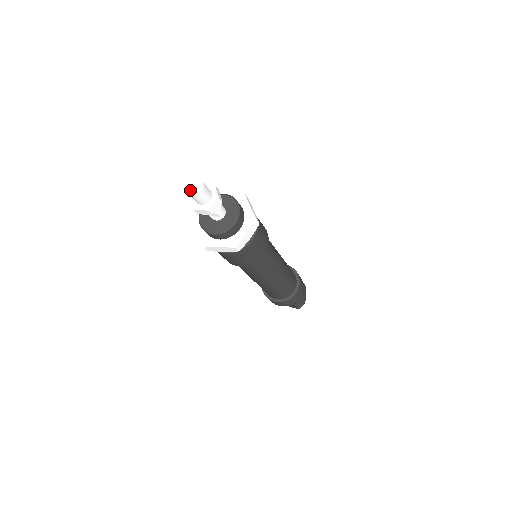
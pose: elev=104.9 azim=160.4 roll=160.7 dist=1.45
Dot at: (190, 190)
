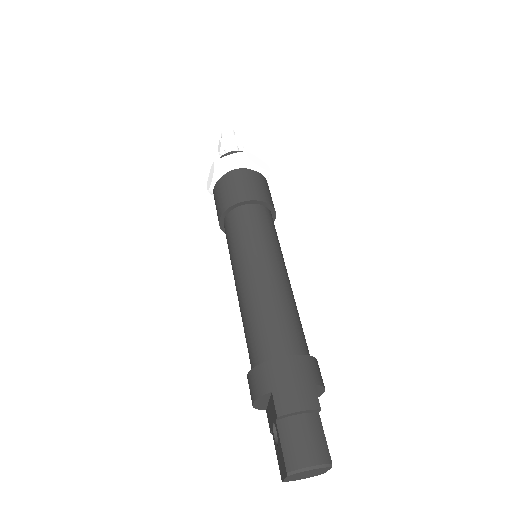
Dot at: occluded
